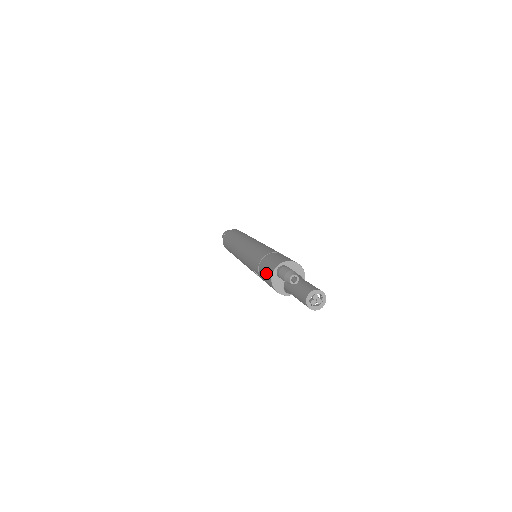
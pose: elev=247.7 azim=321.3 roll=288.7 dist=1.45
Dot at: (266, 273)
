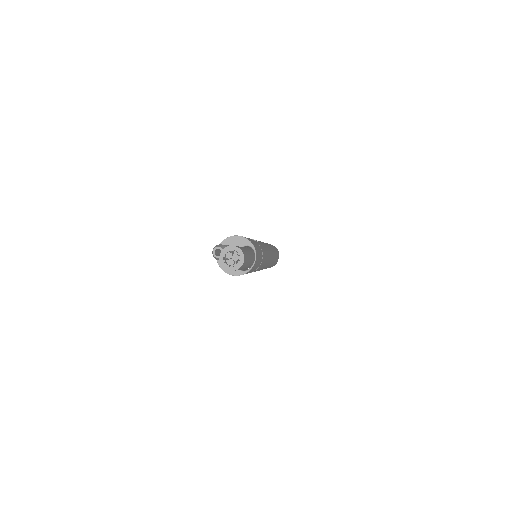
Dot at: occluded
